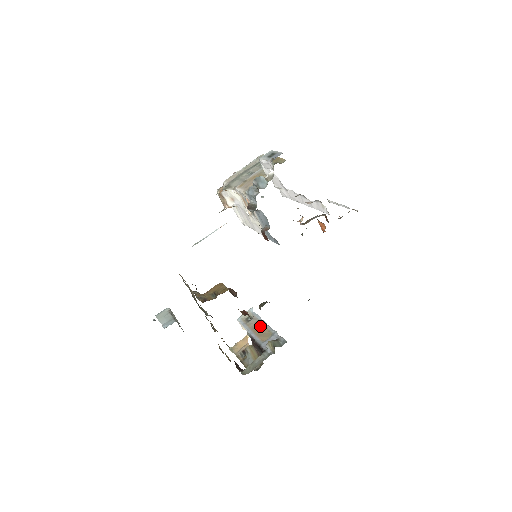
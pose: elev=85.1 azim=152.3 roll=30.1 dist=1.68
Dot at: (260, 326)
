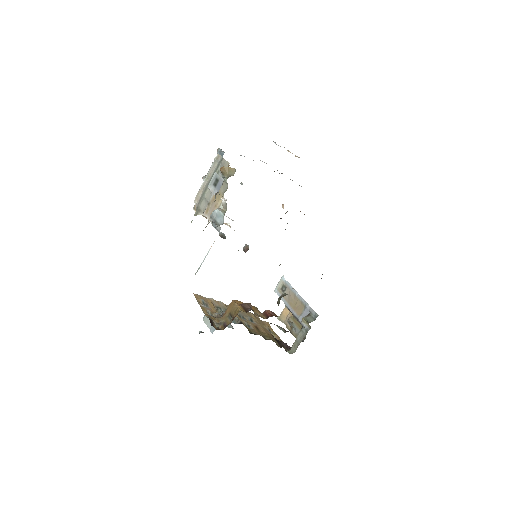
Dot at: (293, 298)
